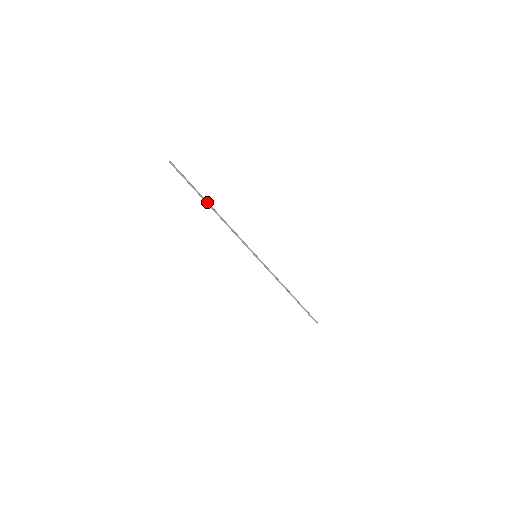
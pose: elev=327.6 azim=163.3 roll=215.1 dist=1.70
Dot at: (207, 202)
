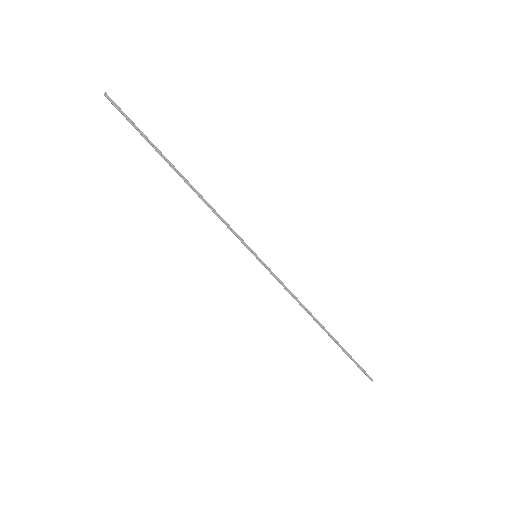
Dot at: (168, 161)
